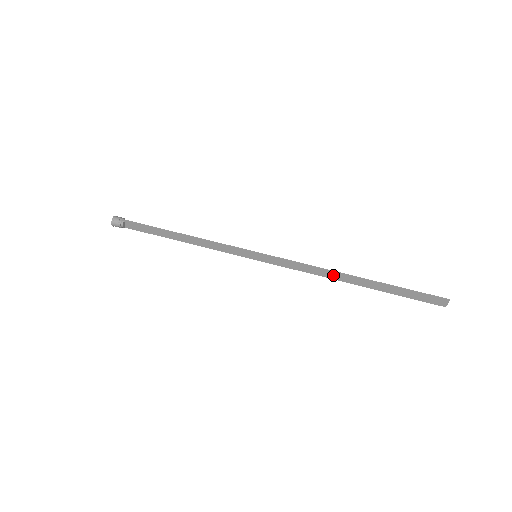
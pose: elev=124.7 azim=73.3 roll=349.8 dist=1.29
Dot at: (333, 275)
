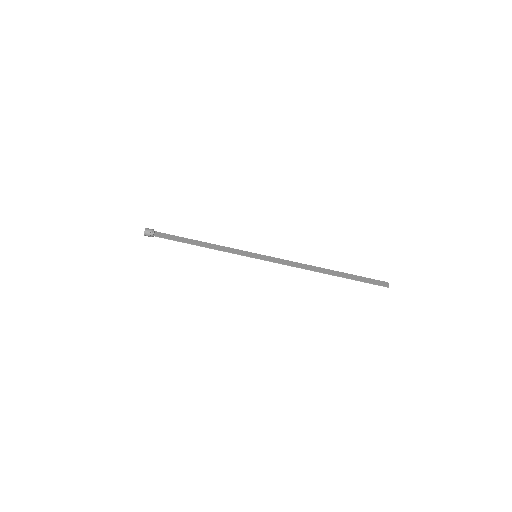
Dot at: (311, 268)
